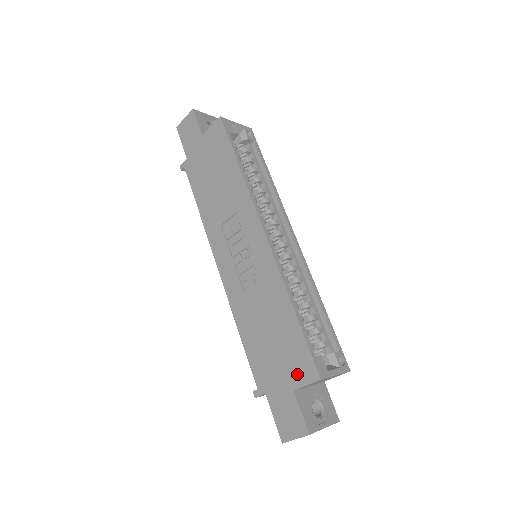
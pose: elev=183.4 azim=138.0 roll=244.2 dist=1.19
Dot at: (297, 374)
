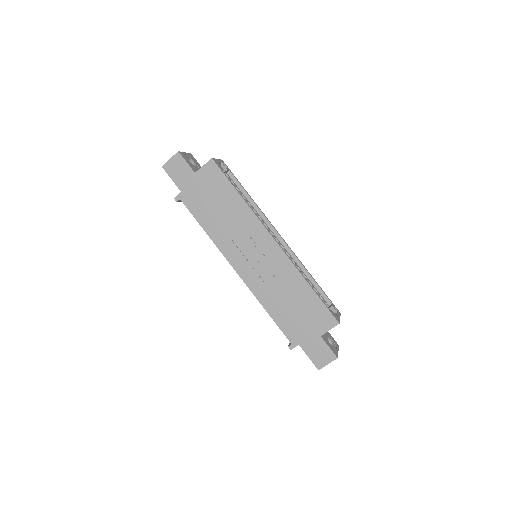
Dot at: (321, 325)
